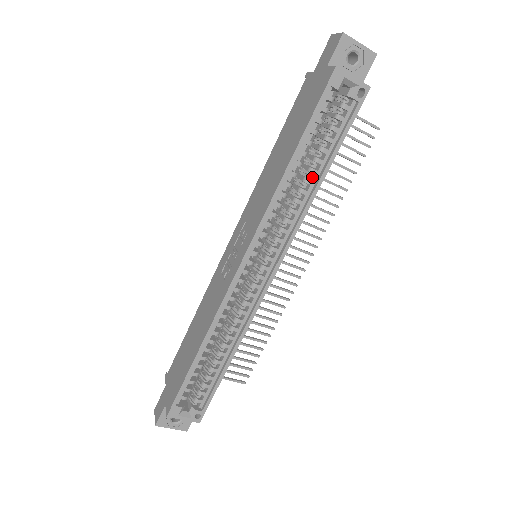
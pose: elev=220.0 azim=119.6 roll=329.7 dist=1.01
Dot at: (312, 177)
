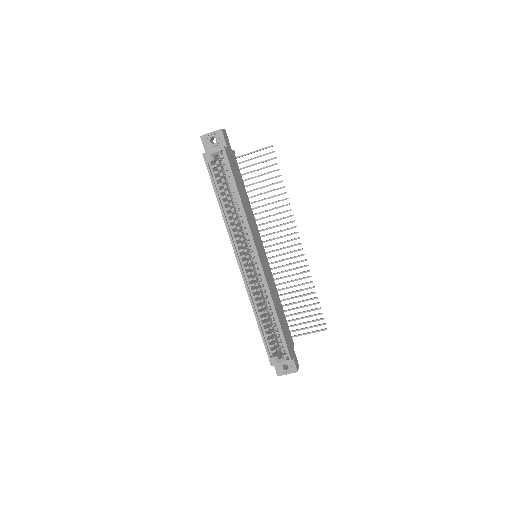
Dot at: (238, 203)
